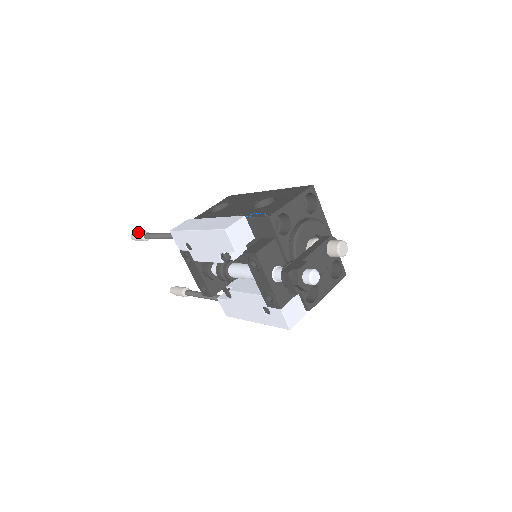
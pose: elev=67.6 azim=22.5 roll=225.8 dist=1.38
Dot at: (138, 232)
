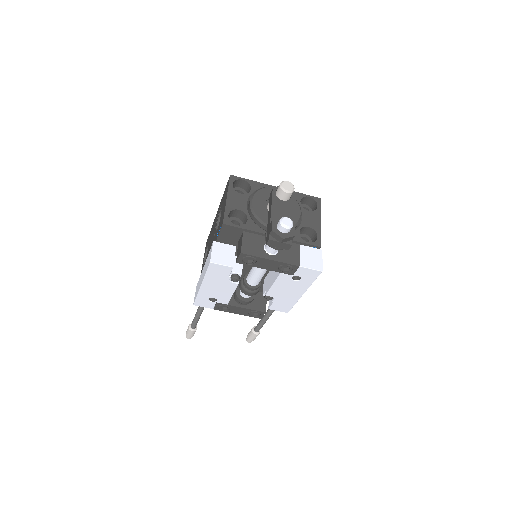
Dot at: occluded
